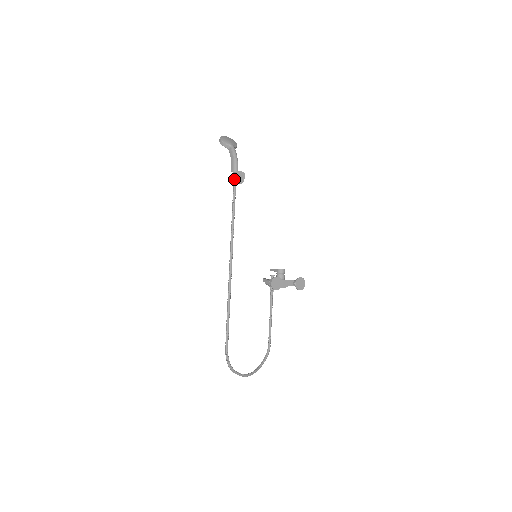
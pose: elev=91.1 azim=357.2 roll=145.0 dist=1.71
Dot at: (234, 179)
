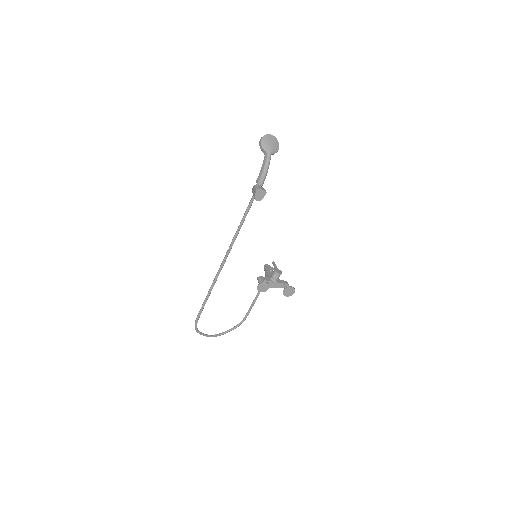
Dot at: (253, 193)
